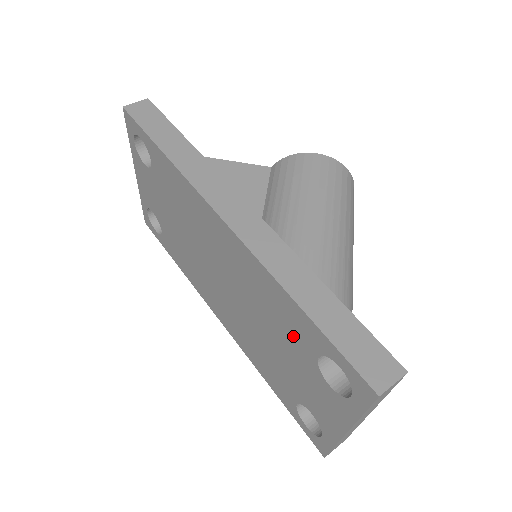
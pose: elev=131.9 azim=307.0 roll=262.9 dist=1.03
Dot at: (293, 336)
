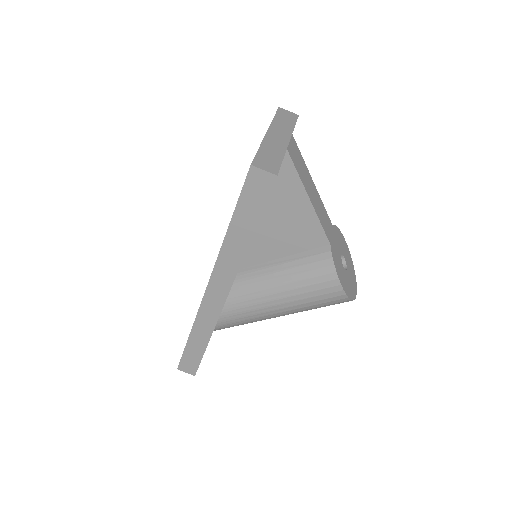
Dot at: occluded
